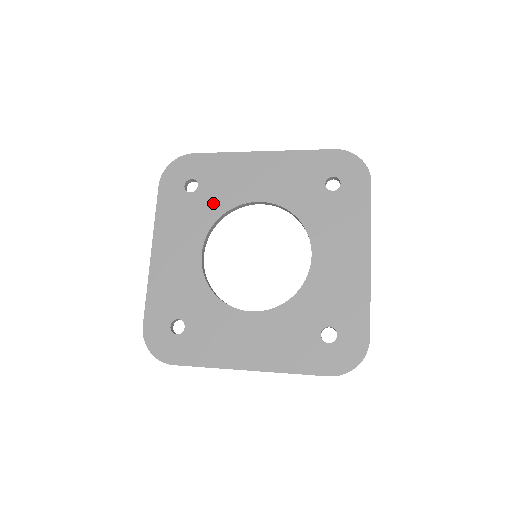
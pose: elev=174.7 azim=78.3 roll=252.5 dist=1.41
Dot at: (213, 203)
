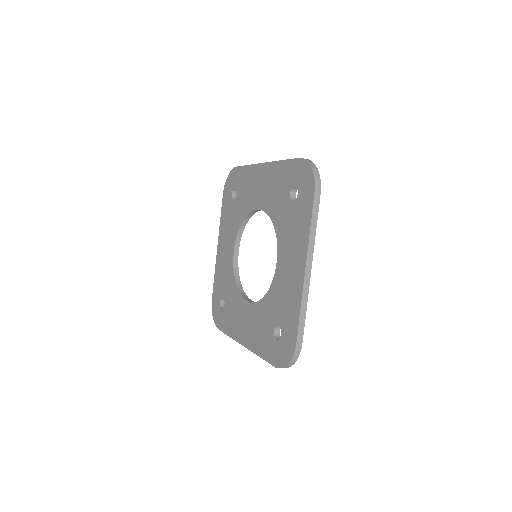
Dot at: (241, 209)
